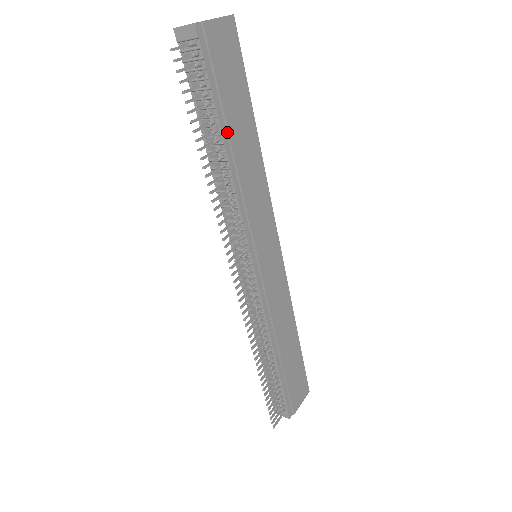
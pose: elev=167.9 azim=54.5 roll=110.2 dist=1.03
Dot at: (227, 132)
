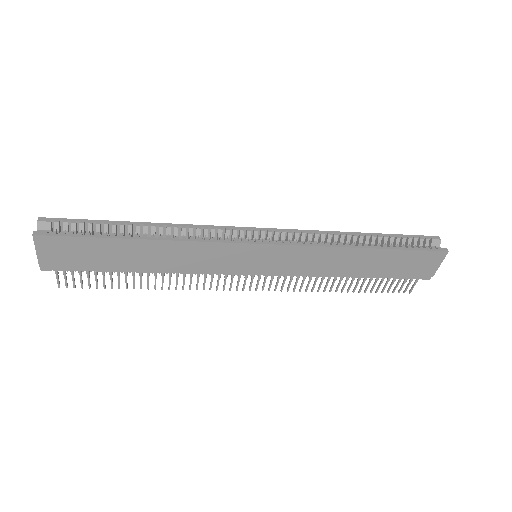
Dot at: (129, 268)
